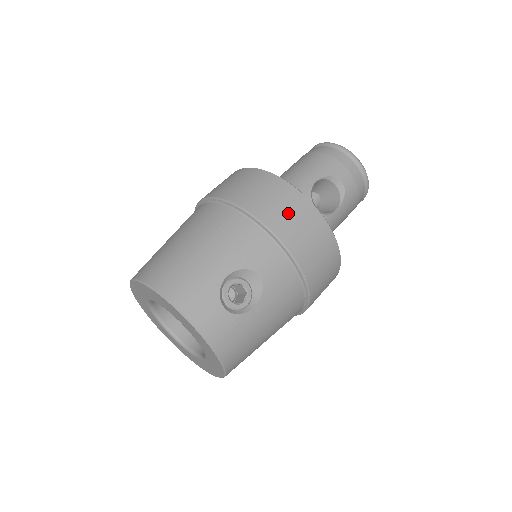
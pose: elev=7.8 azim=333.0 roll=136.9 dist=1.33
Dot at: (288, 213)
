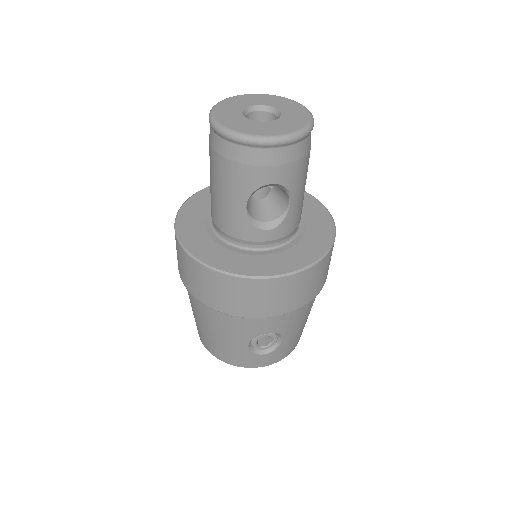
Dot at: (248, 299)
